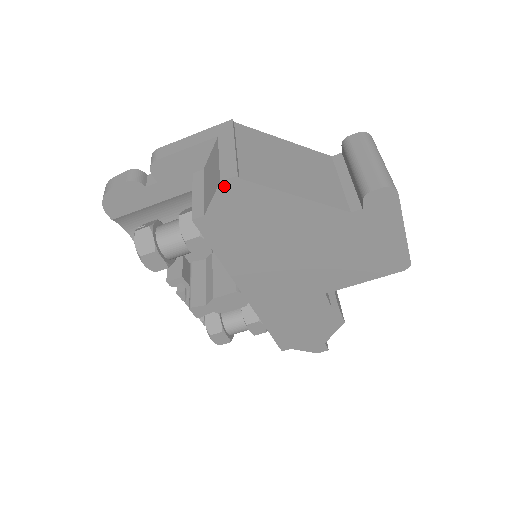
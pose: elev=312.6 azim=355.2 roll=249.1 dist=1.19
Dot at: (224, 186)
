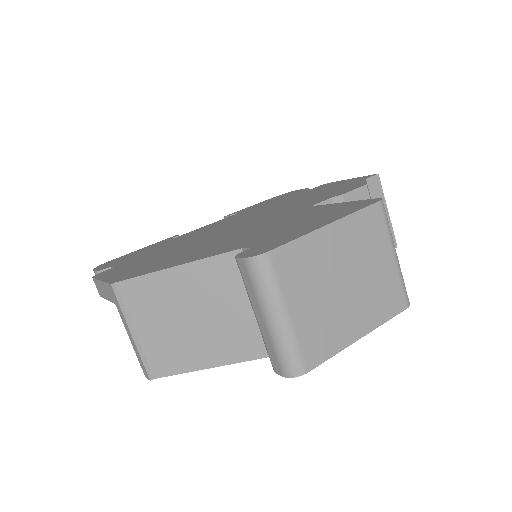
Dot at: occluded
